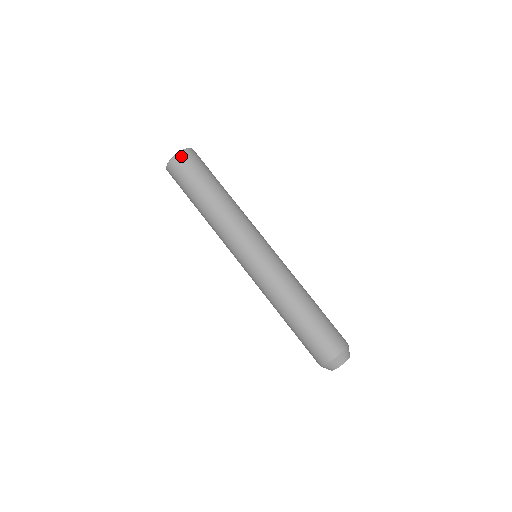
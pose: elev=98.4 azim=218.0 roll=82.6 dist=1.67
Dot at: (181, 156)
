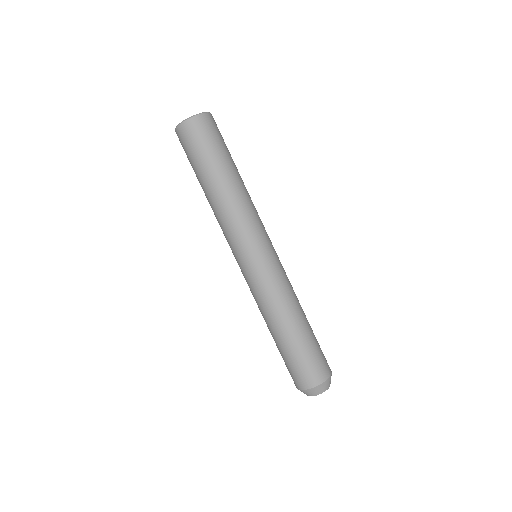
Dot at: (190, 124)
